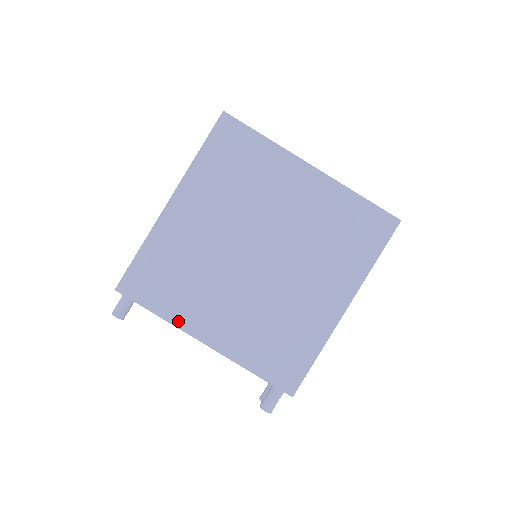
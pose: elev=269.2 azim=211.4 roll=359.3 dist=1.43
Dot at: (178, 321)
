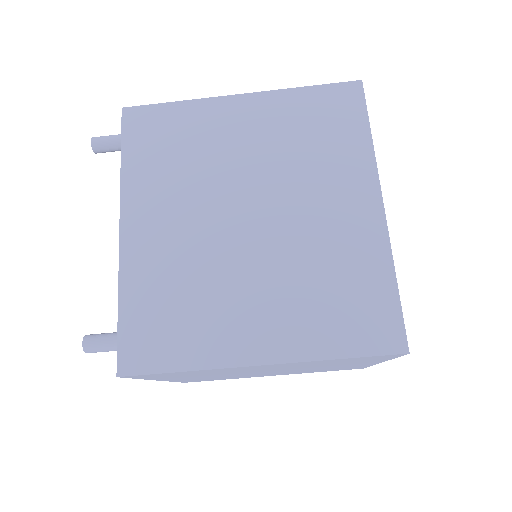
Dot at: (154, 379)
